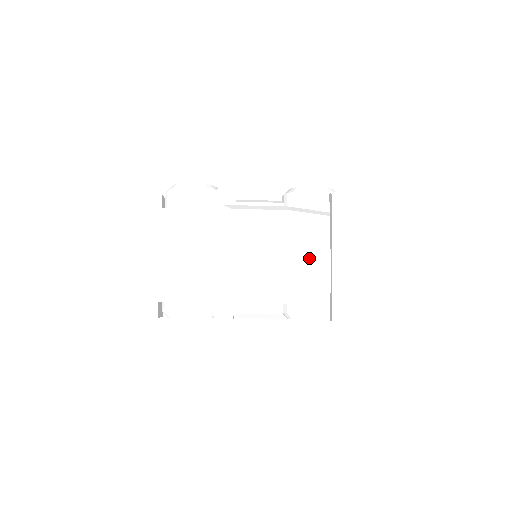
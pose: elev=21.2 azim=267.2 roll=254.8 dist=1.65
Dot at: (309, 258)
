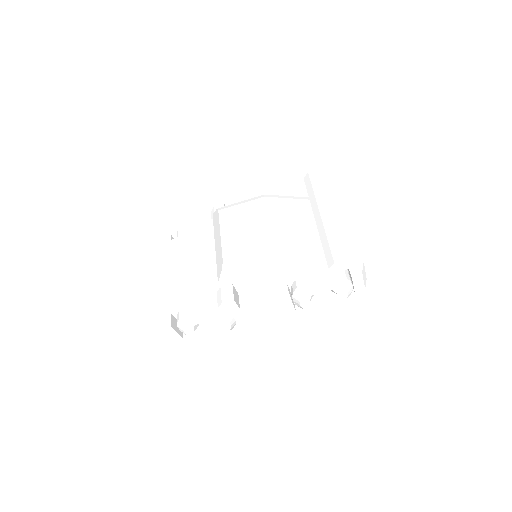
Dot at: (292, 224)
